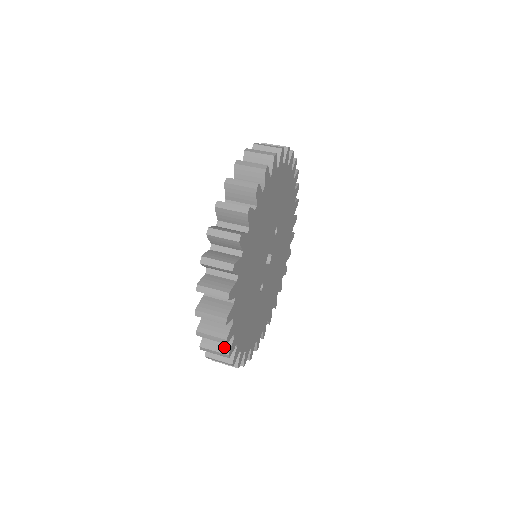
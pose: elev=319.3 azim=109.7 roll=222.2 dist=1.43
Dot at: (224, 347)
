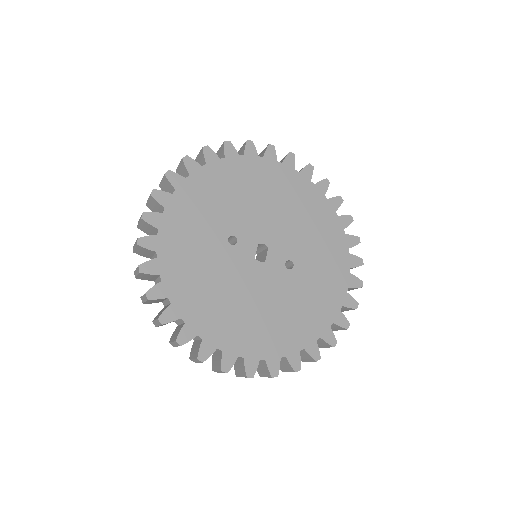
Dot at: occluded
